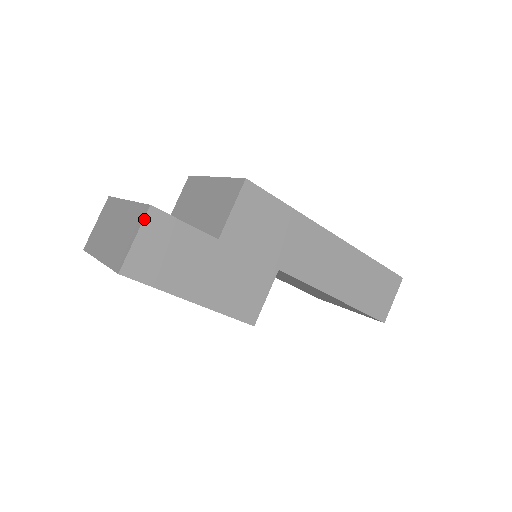
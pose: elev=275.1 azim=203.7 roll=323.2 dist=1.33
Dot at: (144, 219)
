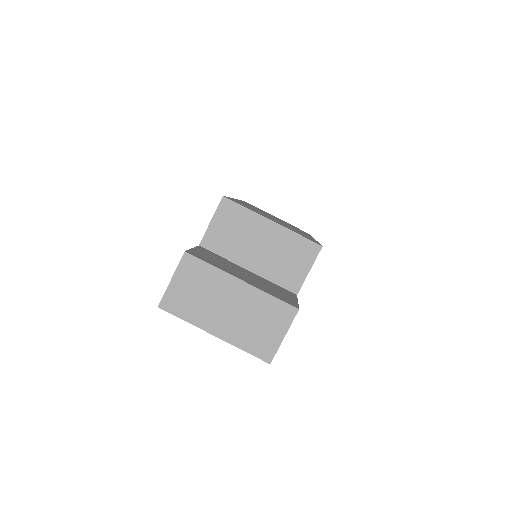
Dot at: occluded
